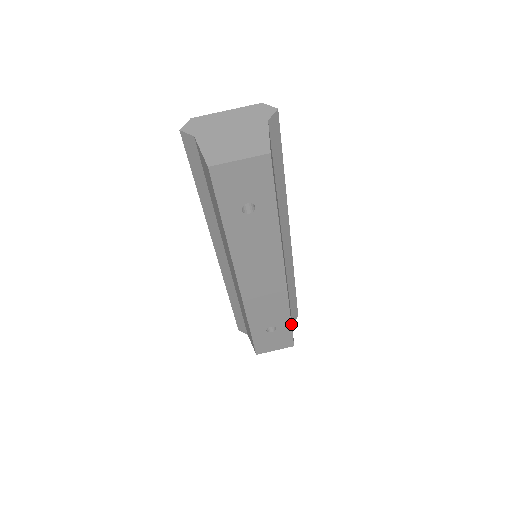
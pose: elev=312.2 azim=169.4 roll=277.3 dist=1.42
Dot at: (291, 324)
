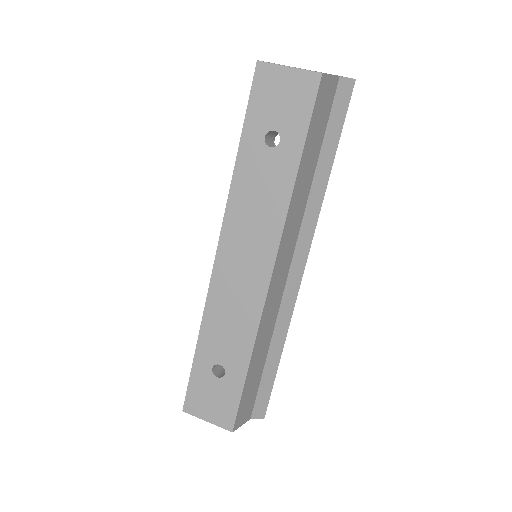
Dot at: (245, 380)
